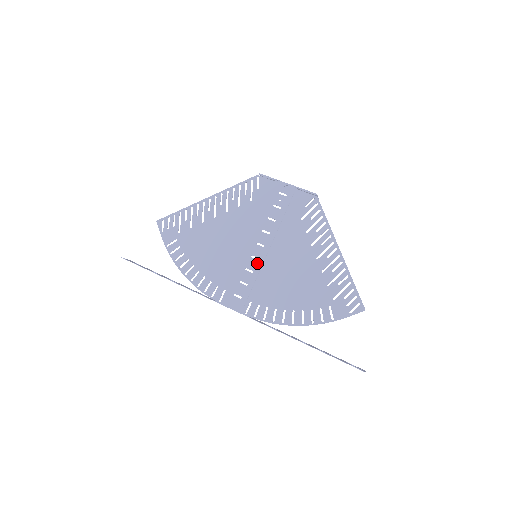
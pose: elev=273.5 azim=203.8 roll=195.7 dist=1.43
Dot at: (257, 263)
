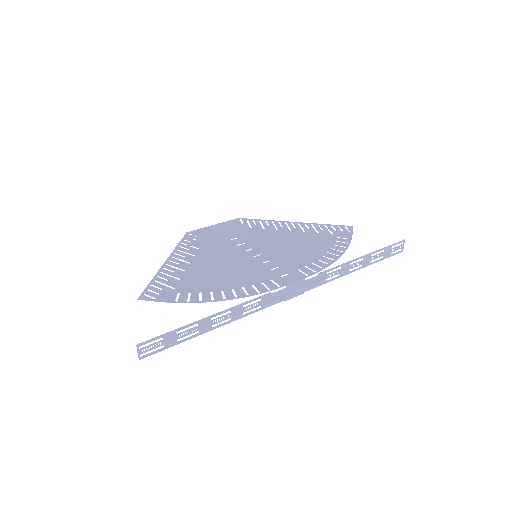
Dot at: (264, 256)
